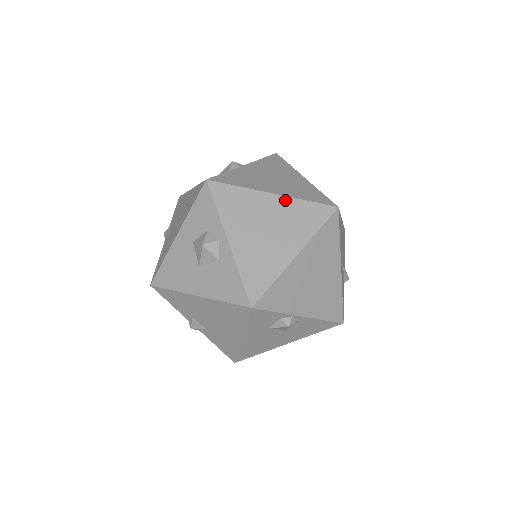
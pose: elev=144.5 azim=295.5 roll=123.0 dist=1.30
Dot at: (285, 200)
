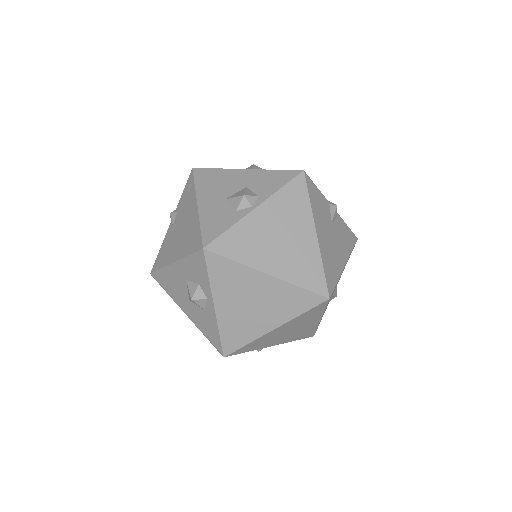
Dot at: (278, 283)
